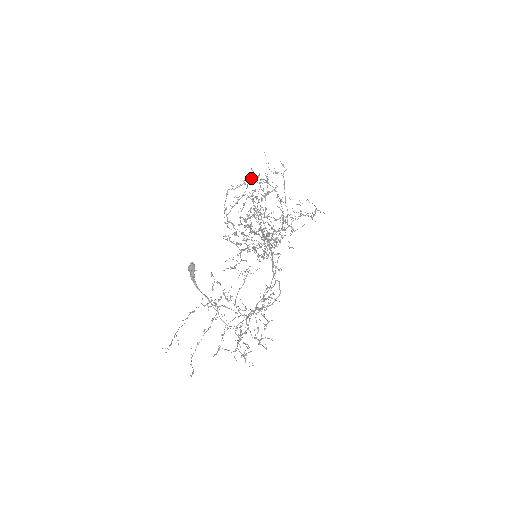
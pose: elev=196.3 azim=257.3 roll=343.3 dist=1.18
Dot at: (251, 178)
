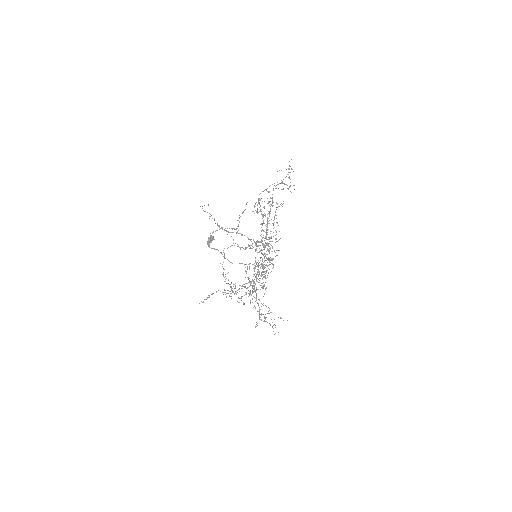
Dot at: occluded
